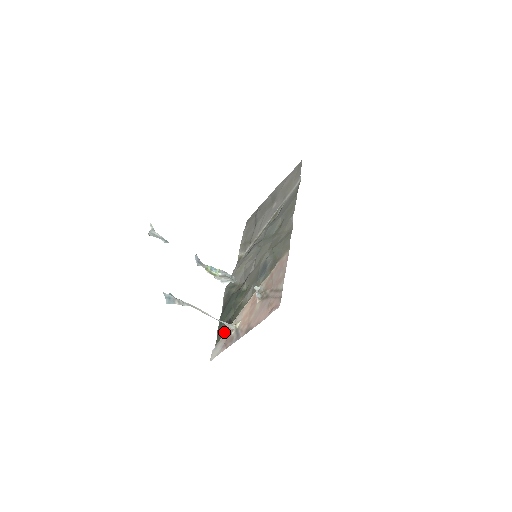
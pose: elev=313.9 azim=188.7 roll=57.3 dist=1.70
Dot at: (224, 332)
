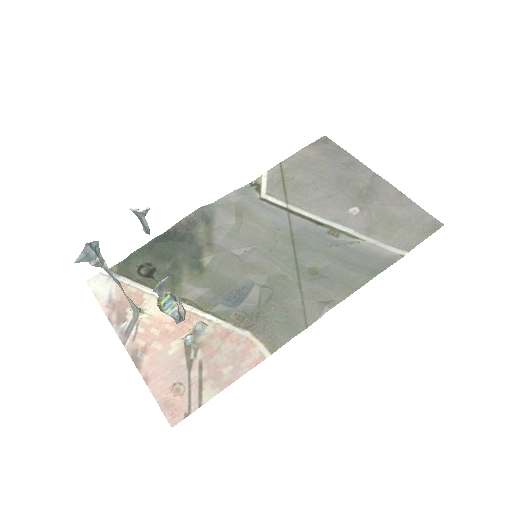
Dot at: (133, 275)
